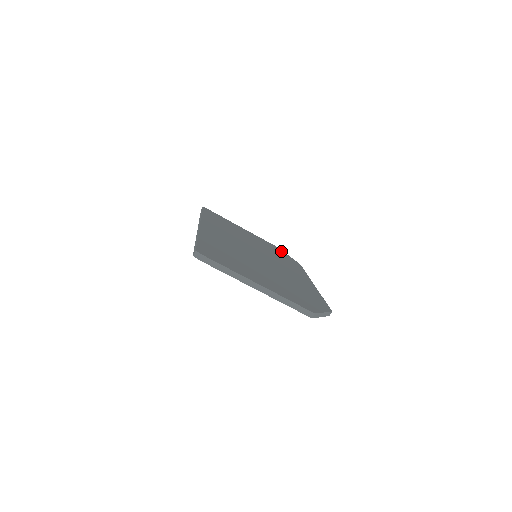
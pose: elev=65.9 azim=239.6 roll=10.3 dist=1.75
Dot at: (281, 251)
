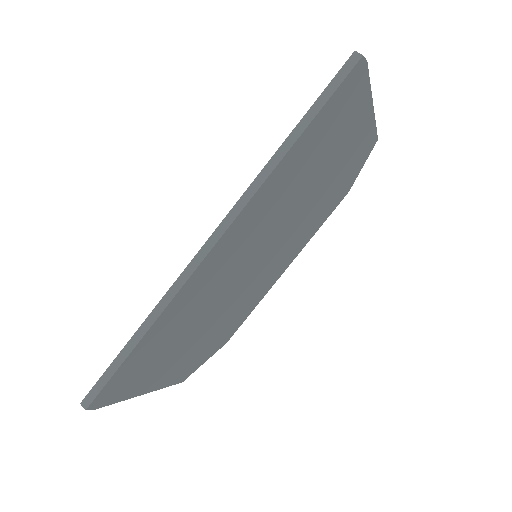
Dot at: (363, 160)
